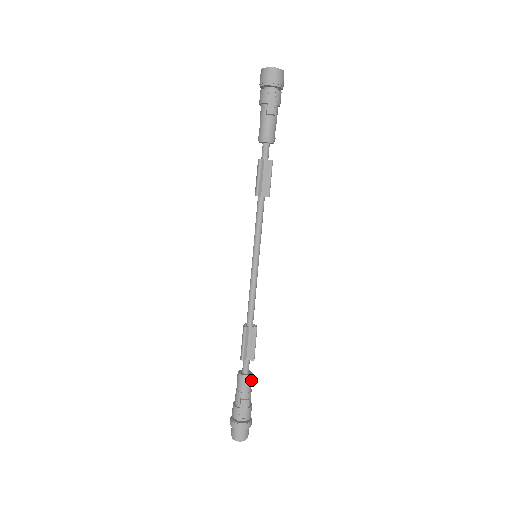
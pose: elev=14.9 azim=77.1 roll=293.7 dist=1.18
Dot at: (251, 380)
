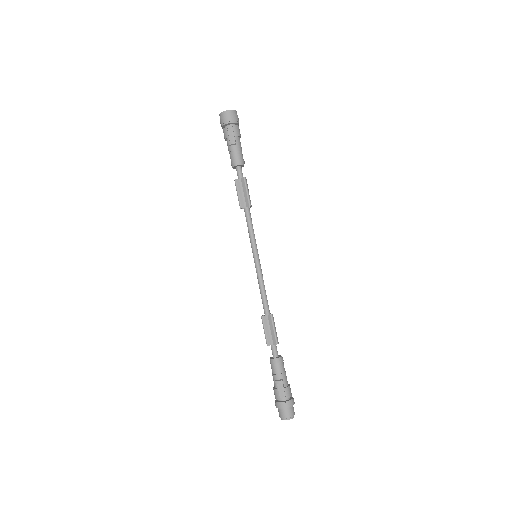
Dot at: (281, 362)
